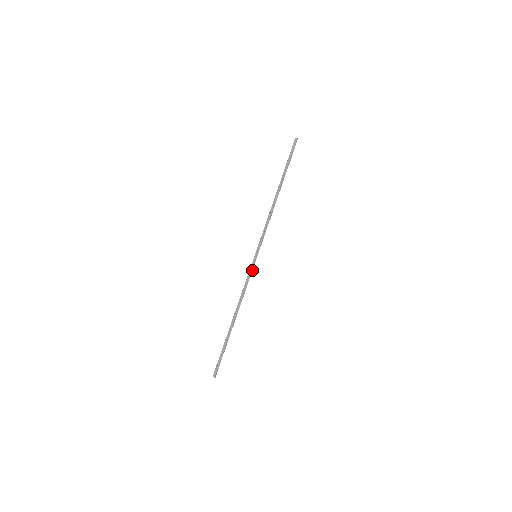
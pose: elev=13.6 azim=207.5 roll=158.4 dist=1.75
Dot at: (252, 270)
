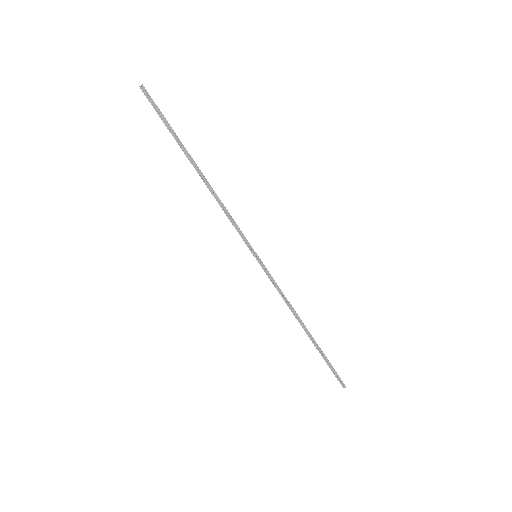
Dot at: (268, 272)
